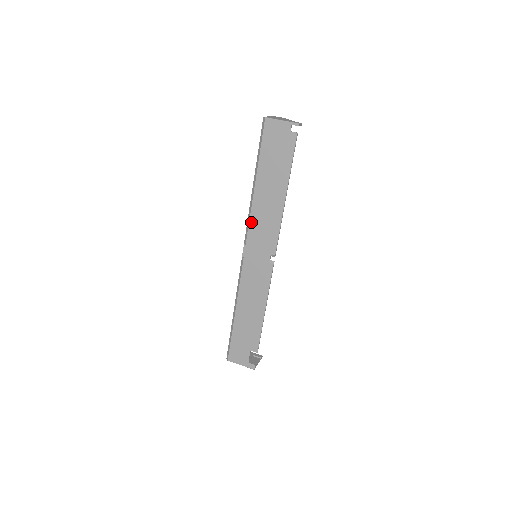
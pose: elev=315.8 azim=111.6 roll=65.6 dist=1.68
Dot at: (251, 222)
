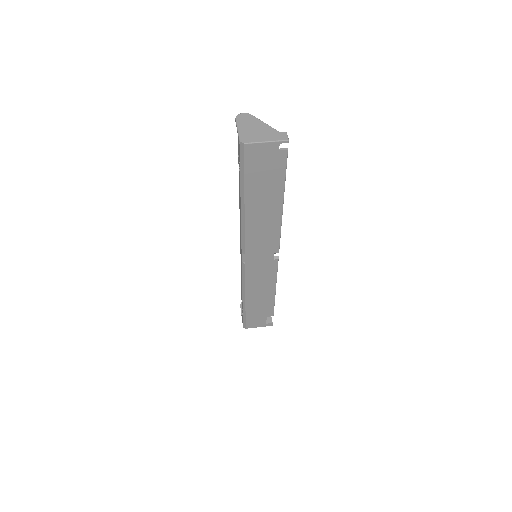
Dot at: (247, 237)
